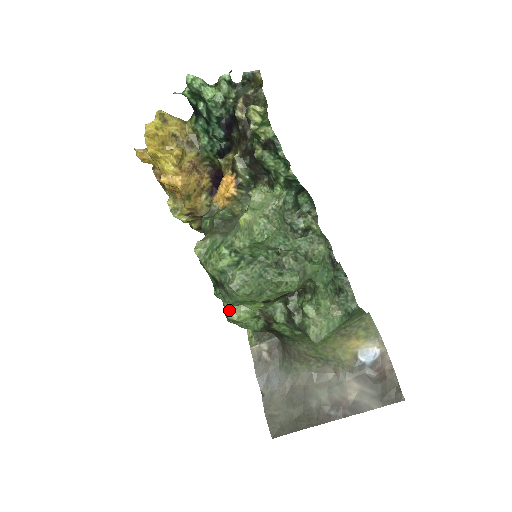
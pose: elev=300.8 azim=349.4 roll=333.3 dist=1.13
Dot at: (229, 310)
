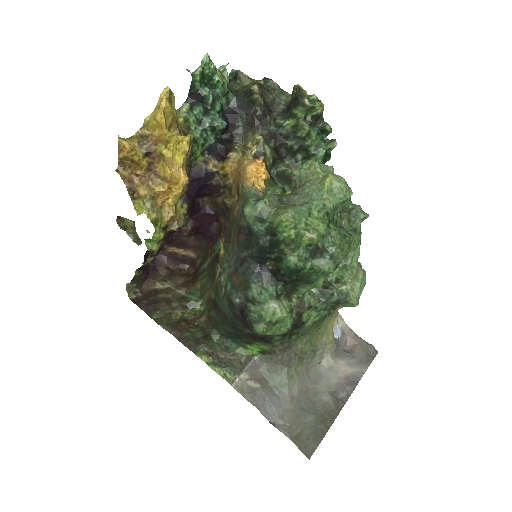
Dot at: (279, 306)
